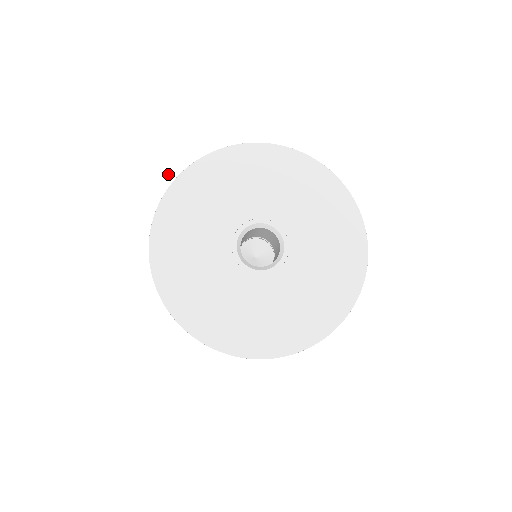
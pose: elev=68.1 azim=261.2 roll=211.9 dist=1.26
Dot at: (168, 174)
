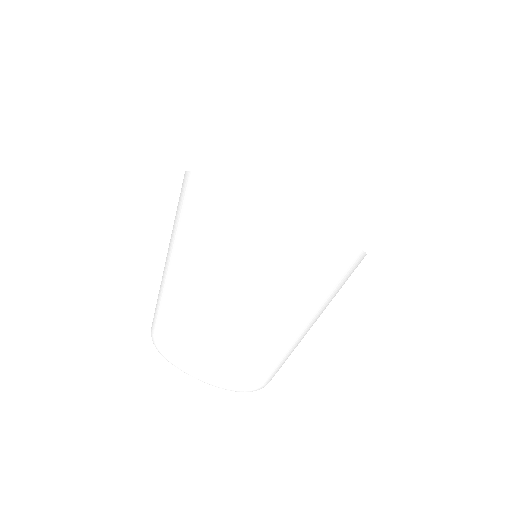
Dot at: occluded
